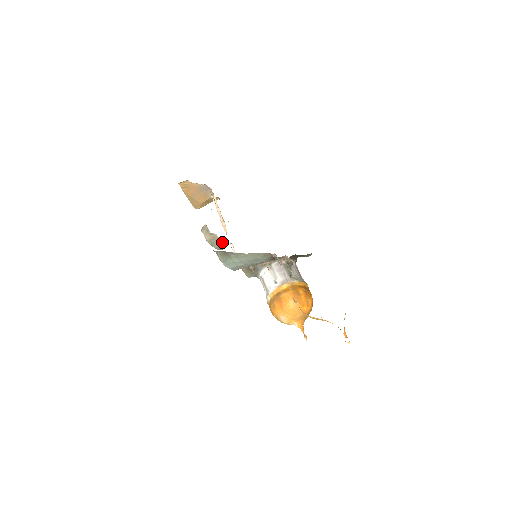
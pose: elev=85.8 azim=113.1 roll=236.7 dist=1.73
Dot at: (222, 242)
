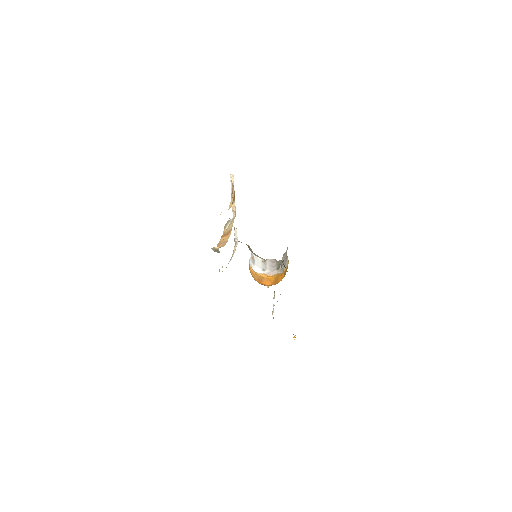
Dot at: occluded
